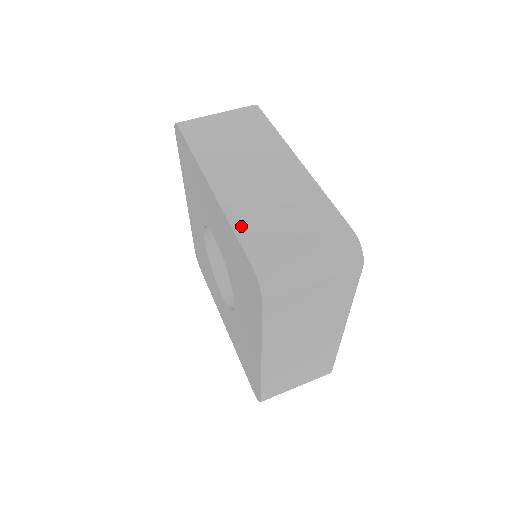
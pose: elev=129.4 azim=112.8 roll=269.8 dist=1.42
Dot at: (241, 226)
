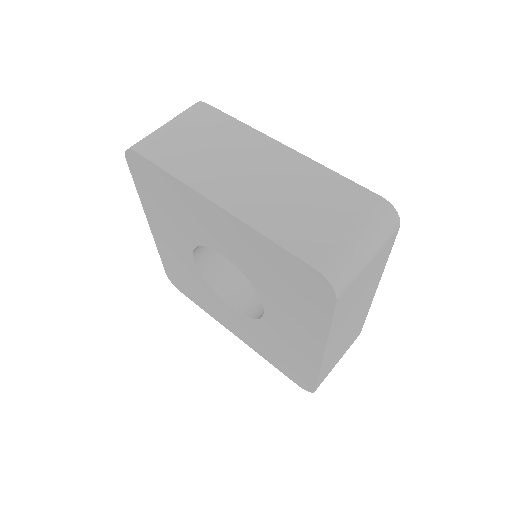
Dot at: (277, 234)
